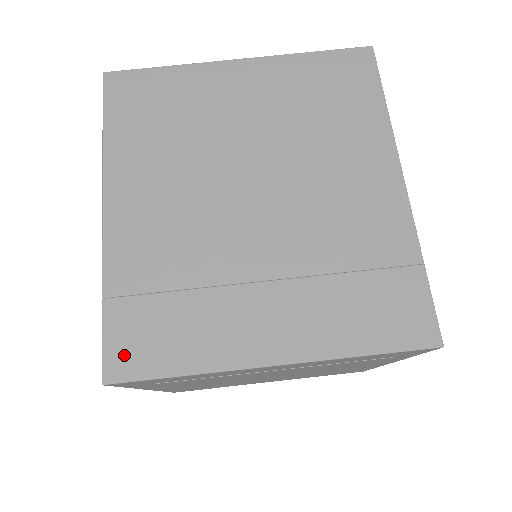
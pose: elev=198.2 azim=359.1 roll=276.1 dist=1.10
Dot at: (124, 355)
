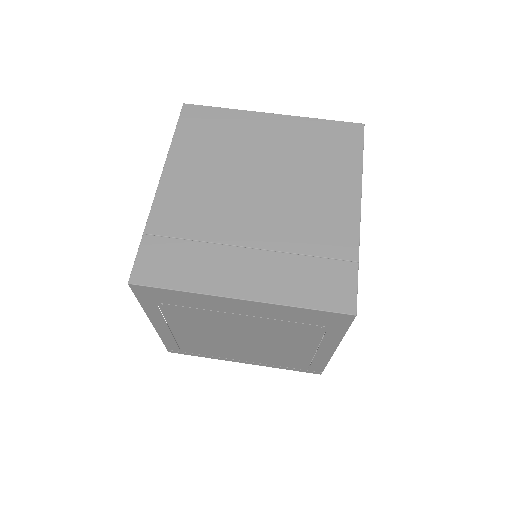
Dot at: (147, 270)
